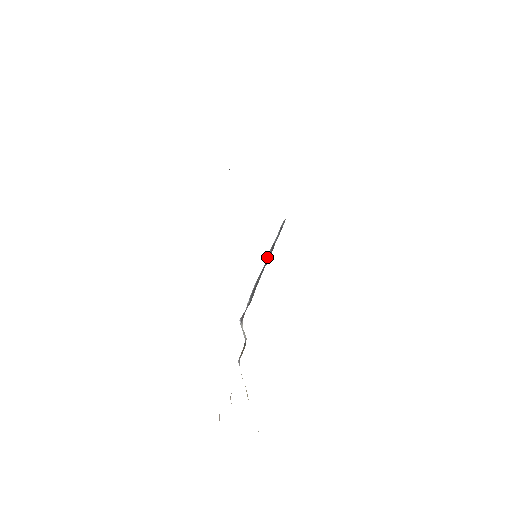
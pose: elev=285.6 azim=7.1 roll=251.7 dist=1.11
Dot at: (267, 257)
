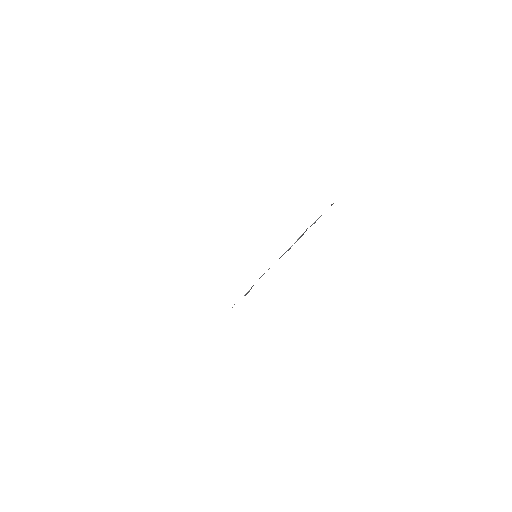
Dot at: (295, 242)
